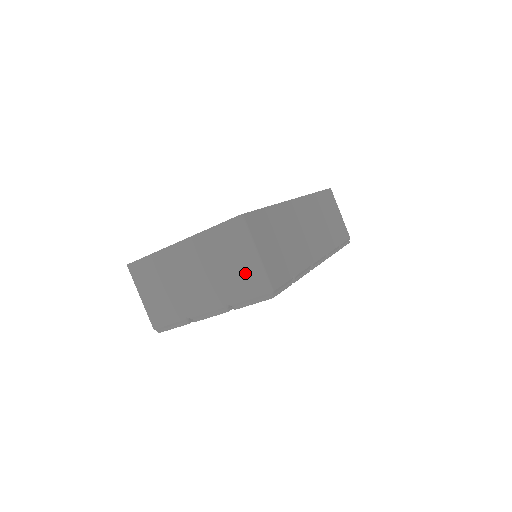
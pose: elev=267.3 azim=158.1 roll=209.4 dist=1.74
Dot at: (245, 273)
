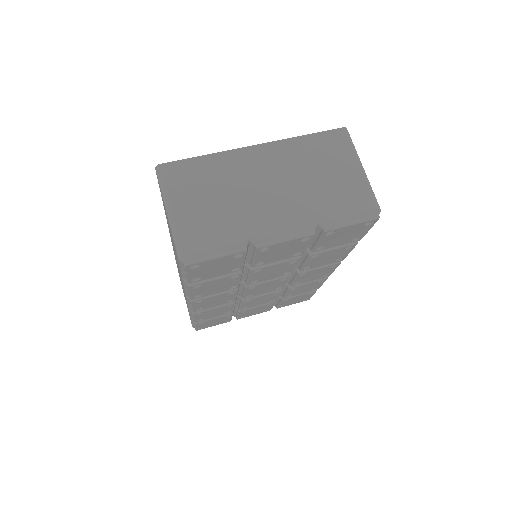
Dot at: (348, 185)
